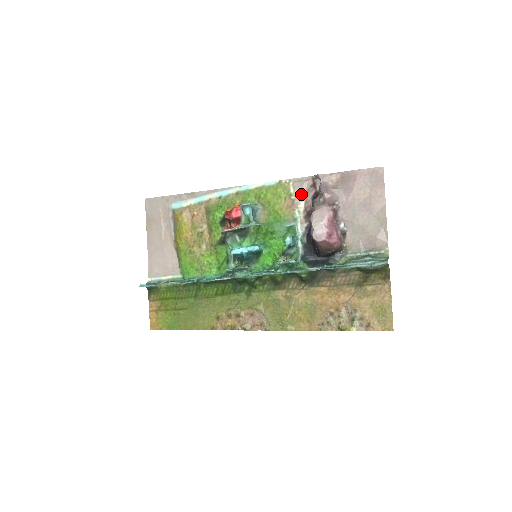
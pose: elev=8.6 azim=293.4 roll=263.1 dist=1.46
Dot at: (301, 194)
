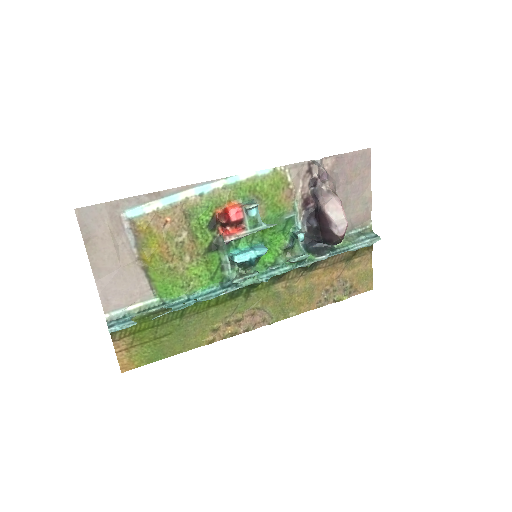
Dot at: (298, 181)
